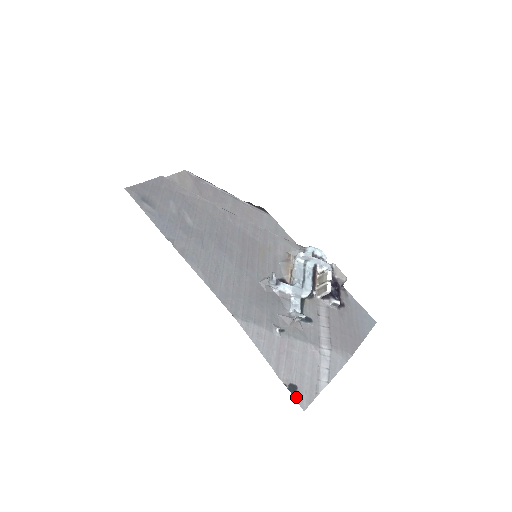
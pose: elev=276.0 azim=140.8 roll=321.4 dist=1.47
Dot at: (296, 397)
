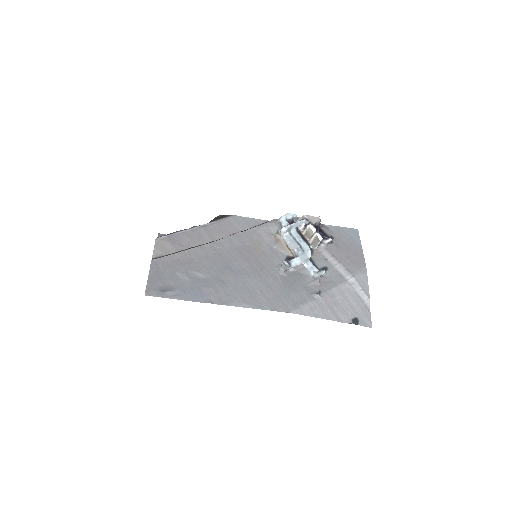
Dot at: (361, 324)
